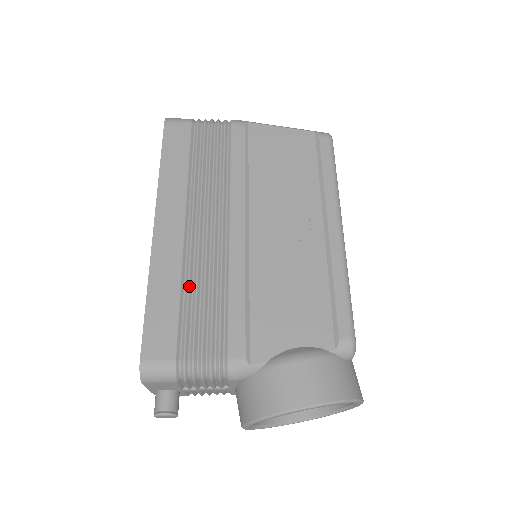
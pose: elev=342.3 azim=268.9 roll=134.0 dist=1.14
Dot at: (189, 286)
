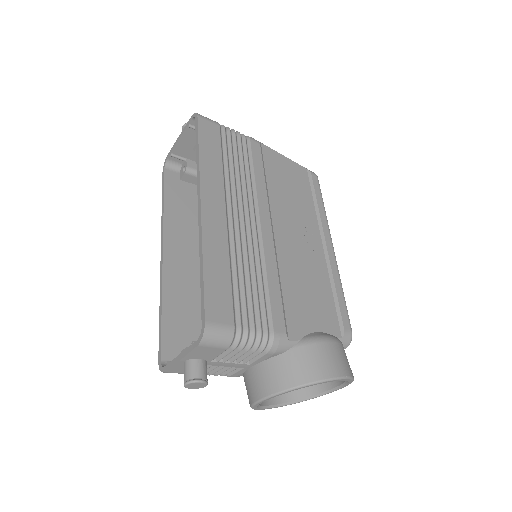
Dot at: (236, 264)
